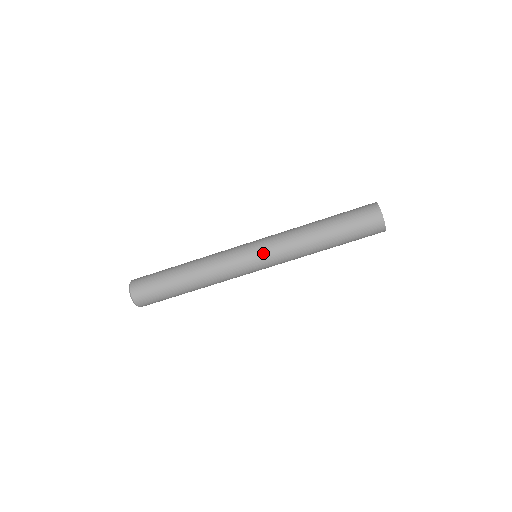
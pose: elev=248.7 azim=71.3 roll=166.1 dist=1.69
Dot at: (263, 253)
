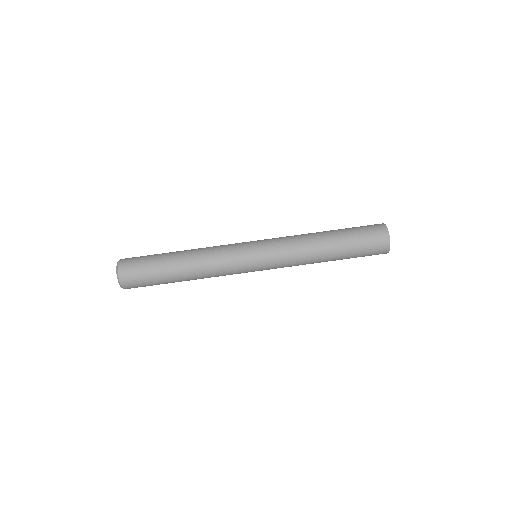
Dot at: (267, 261)
